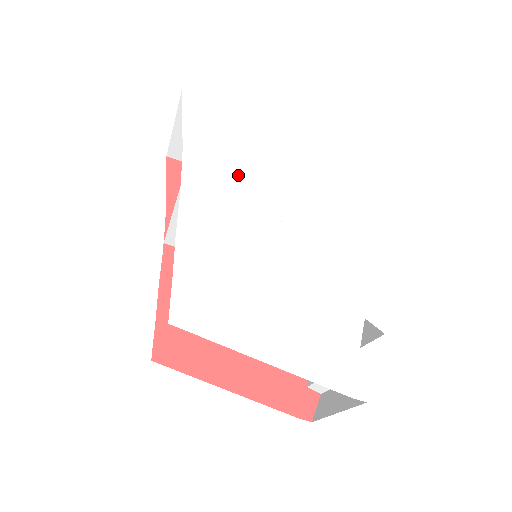
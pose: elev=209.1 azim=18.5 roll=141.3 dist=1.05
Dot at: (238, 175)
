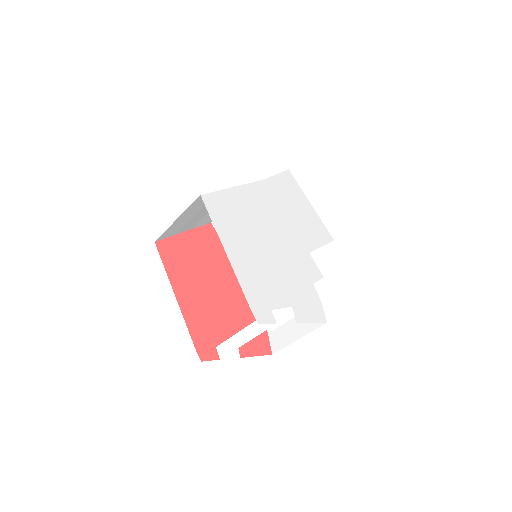
Dot at: (284, 208)
